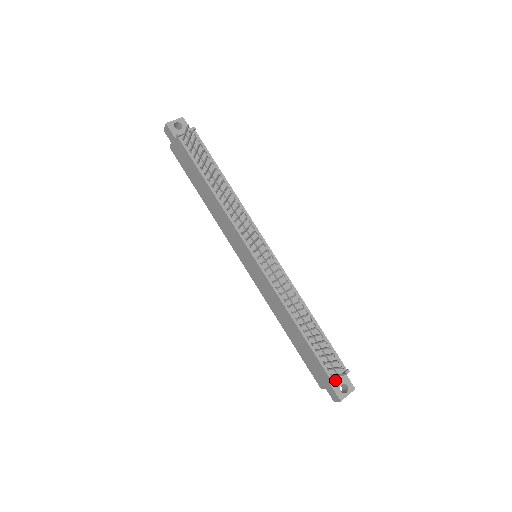
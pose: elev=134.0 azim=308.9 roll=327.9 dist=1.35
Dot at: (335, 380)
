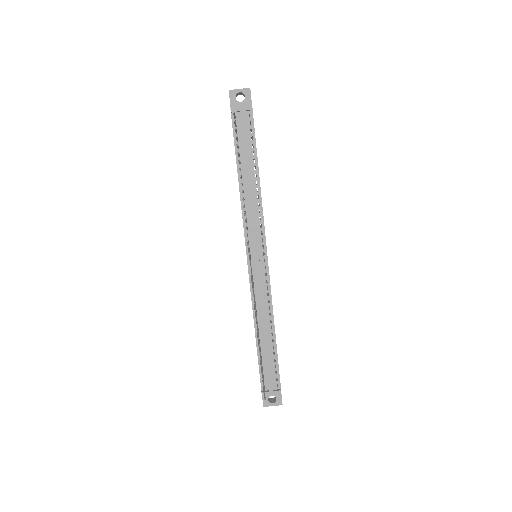
Dot at: occluded
